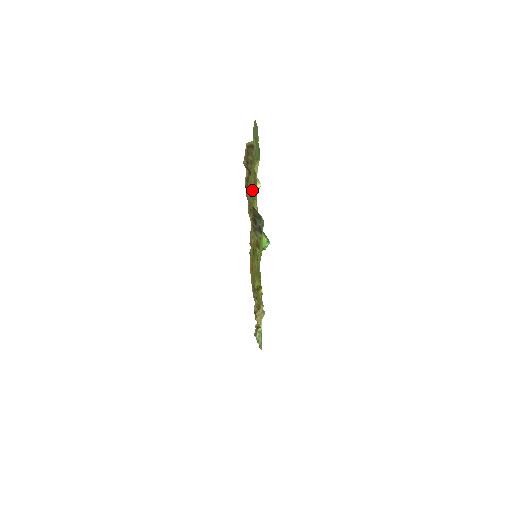
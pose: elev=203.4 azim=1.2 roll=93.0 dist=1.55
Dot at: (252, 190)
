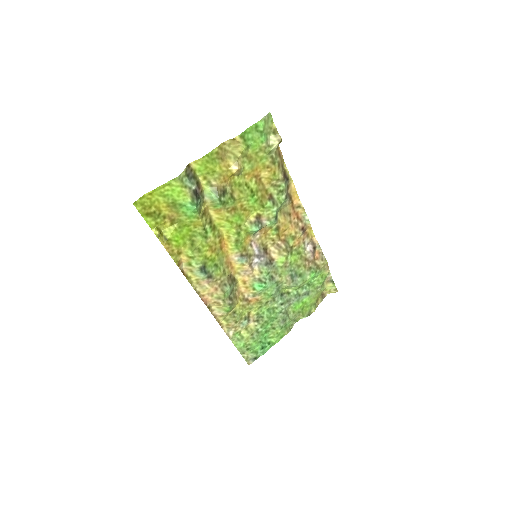
Dot at: (241, 175)
